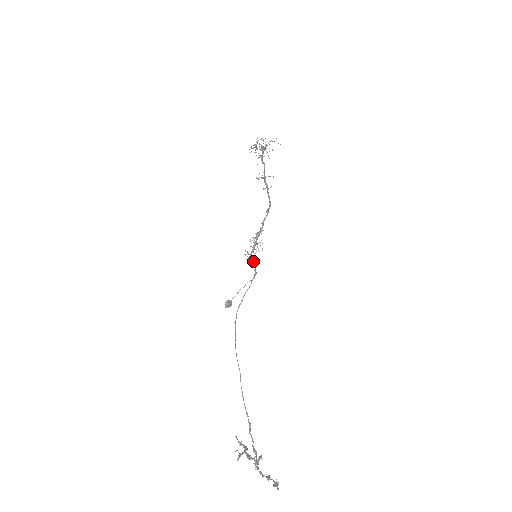
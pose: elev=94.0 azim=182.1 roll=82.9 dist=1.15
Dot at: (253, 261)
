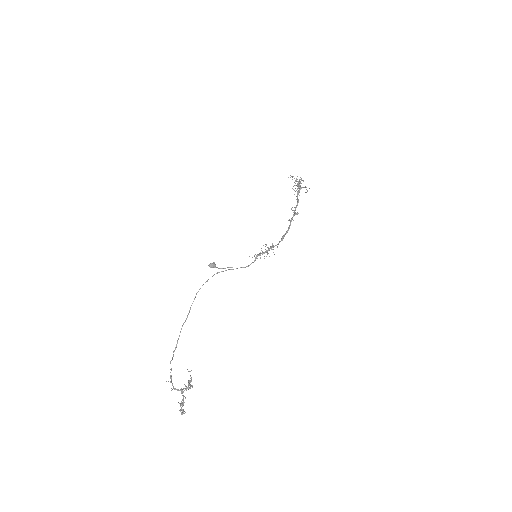
Dot at: occluded
